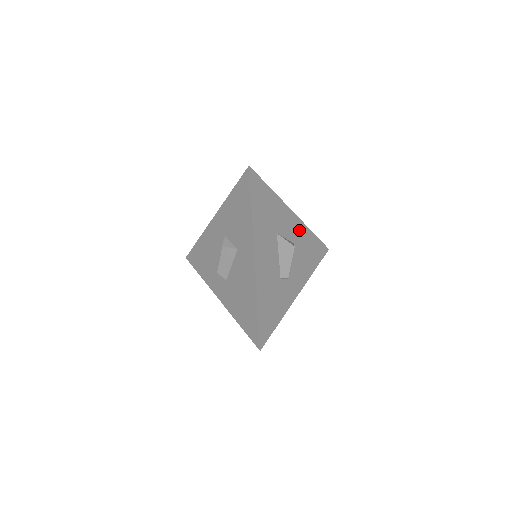
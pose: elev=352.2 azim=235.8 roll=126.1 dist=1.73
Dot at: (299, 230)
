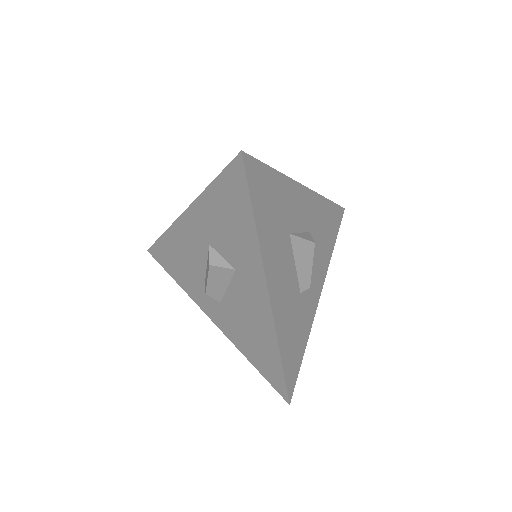
Dot at: (313, 207)
